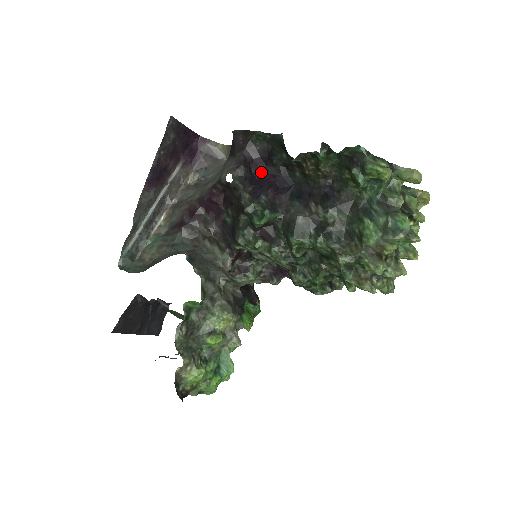
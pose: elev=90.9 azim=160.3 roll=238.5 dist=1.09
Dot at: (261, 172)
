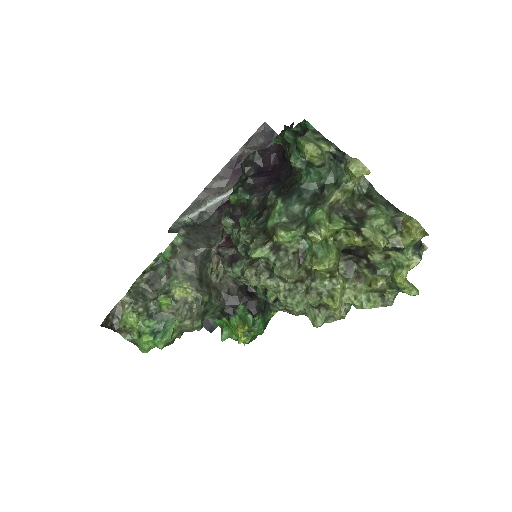
Dot at: (278, 167)
